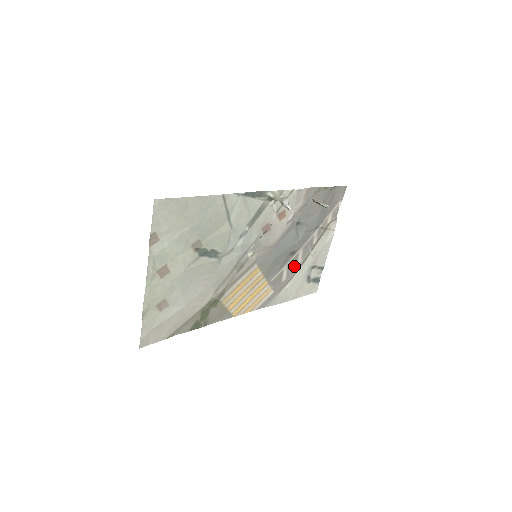
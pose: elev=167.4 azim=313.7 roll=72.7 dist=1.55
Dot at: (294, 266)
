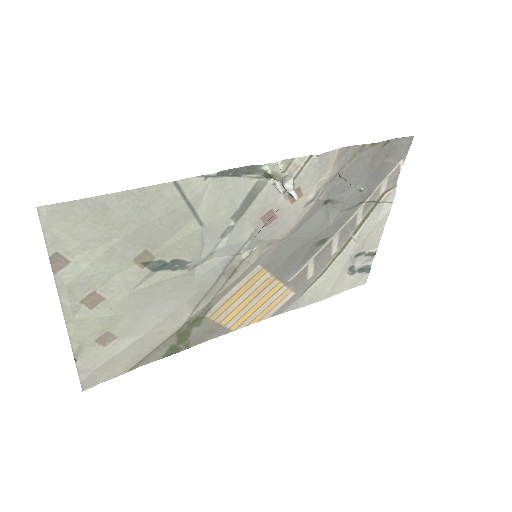
Dot at: (326, 257)
